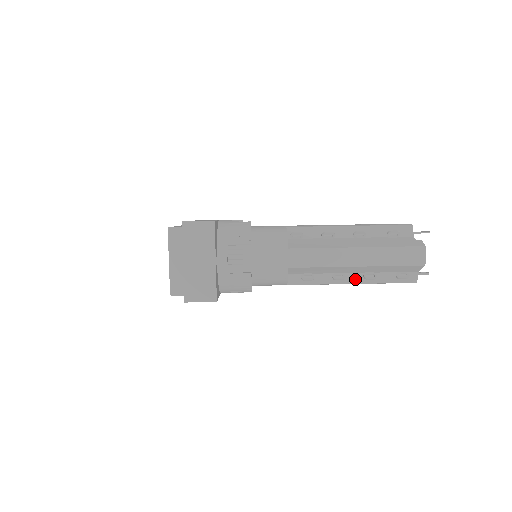
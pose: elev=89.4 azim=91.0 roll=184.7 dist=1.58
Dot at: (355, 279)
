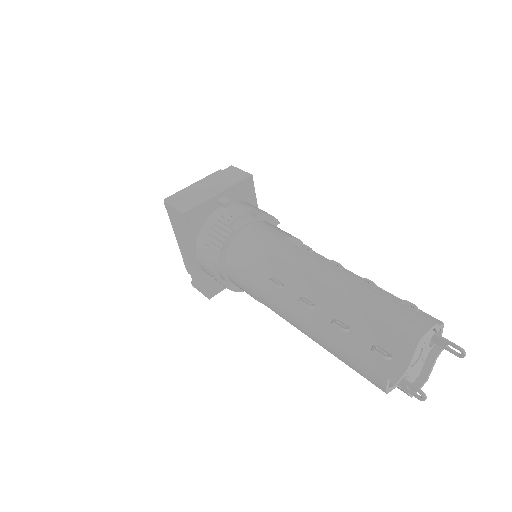
Dot at: (322, 323)
